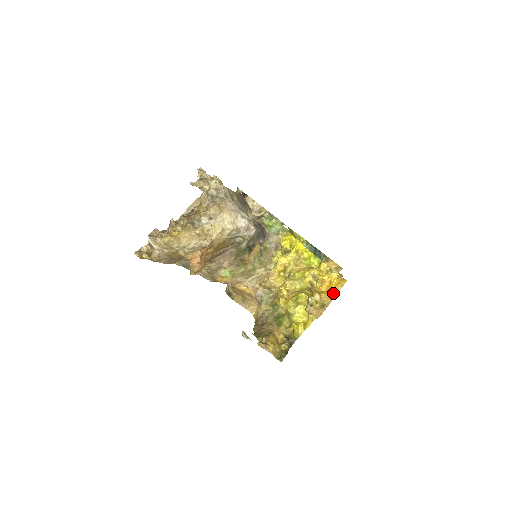
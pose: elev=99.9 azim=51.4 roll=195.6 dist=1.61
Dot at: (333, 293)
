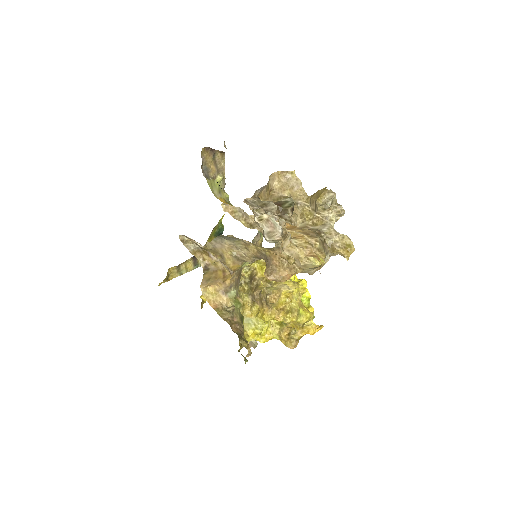
Dot at: occluded
